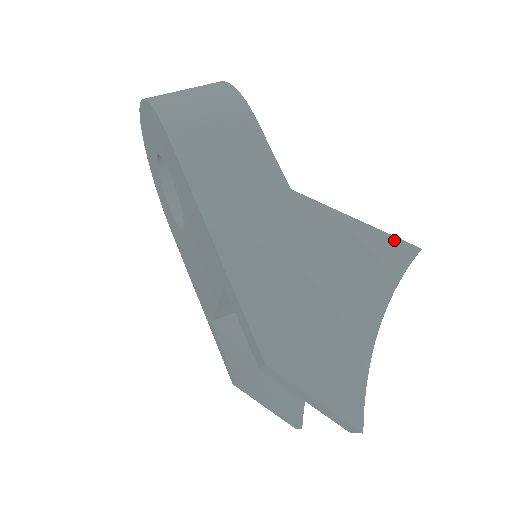
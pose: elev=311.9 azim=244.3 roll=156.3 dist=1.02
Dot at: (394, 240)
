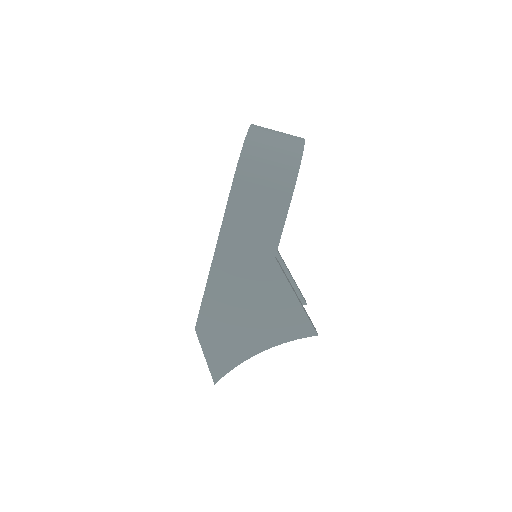
Dot at: (307, 321)
